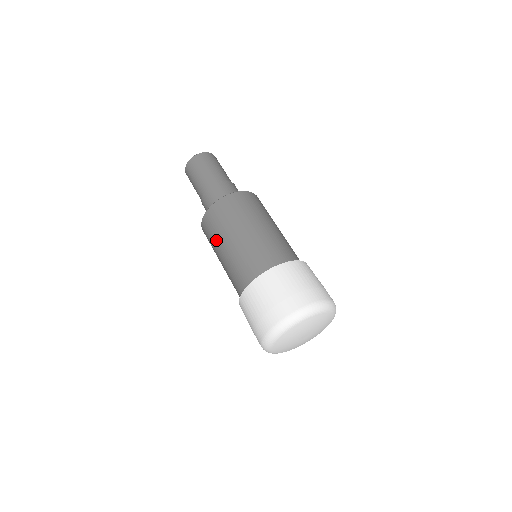
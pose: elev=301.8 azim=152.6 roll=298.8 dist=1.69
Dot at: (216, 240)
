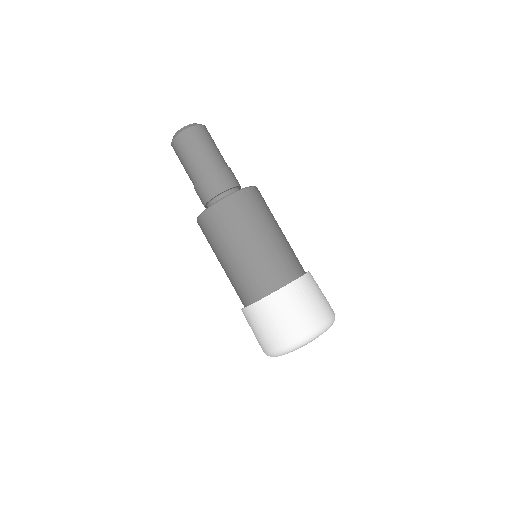
Dot at: (223, 240)
